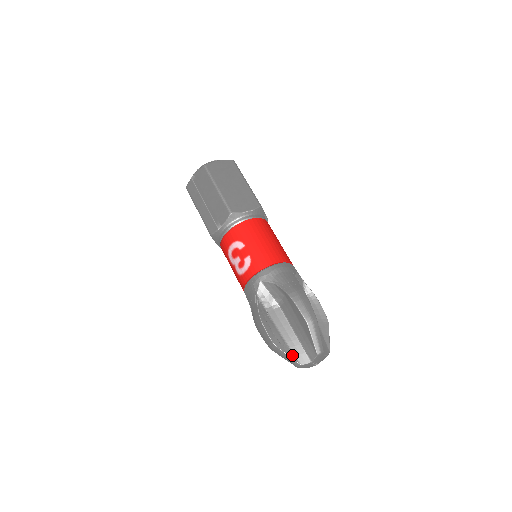
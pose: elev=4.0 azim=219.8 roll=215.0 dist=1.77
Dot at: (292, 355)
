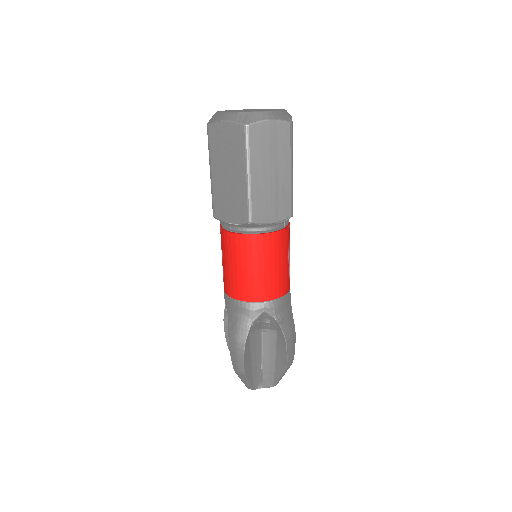
Dot at: occluded
